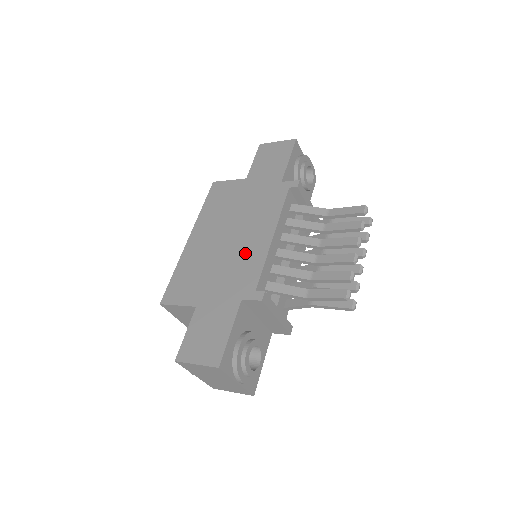
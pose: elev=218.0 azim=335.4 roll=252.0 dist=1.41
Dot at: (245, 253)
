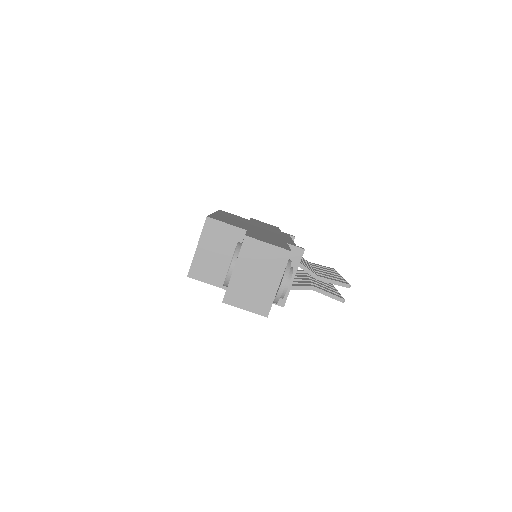
Dot at: (274, 234)
